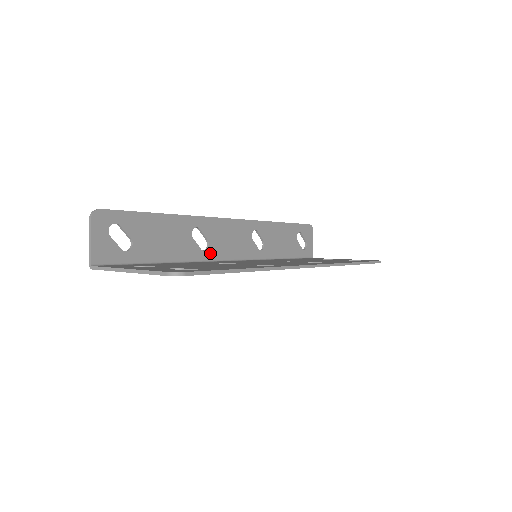
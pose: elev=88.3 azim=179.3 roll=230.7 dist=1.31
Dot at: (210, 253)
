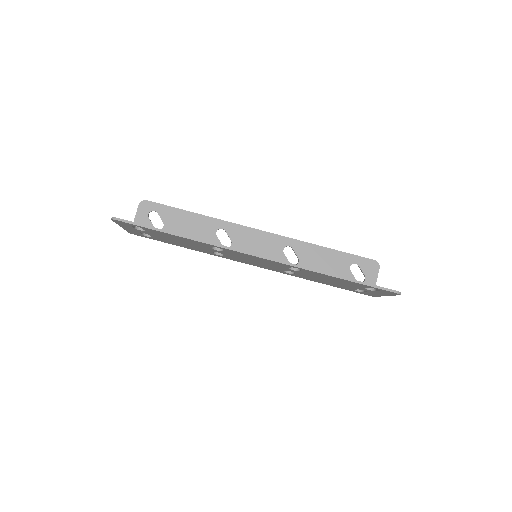
Dot at: occluded
